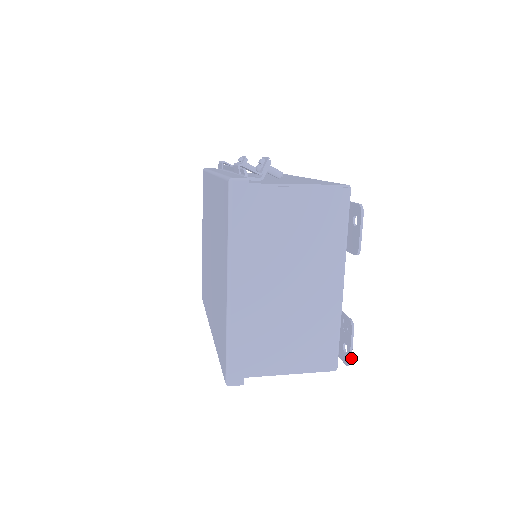
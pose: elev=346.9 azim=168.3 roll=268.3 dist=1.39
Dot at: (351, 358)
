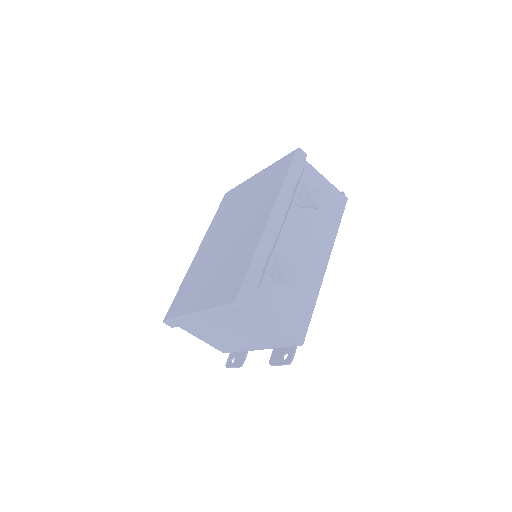
Dot at: occluded
